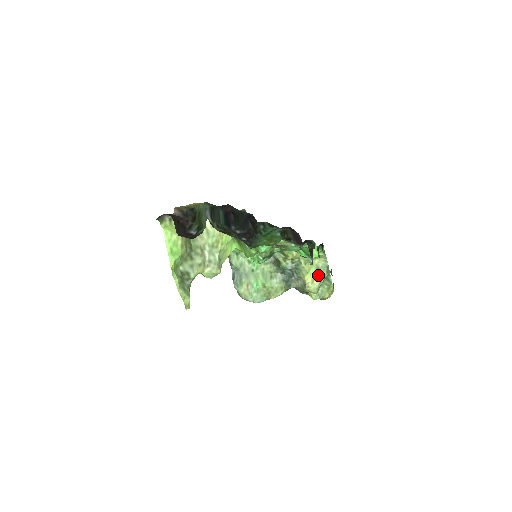
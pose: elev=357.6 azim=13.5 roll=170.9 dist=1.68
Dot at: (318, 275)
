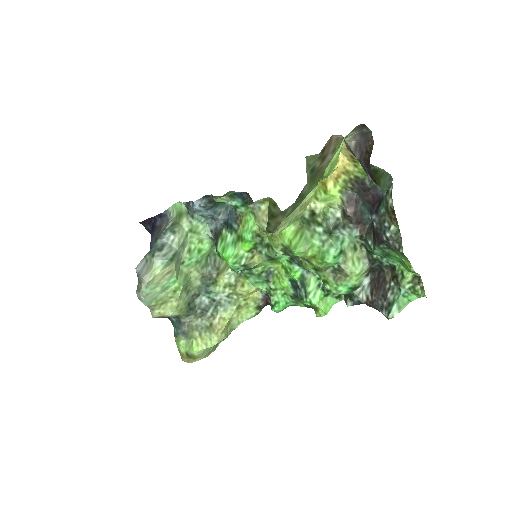
Dot at: (227, 330)
